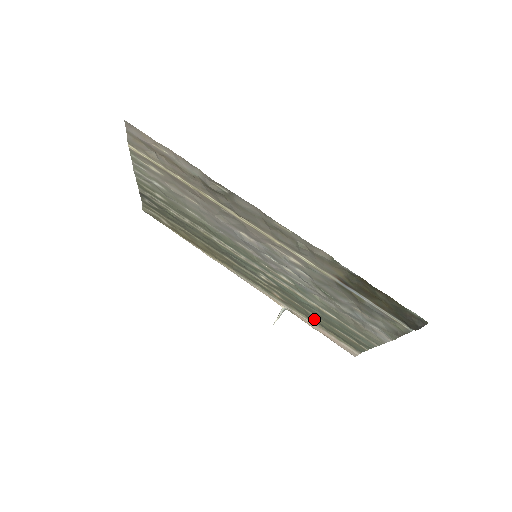
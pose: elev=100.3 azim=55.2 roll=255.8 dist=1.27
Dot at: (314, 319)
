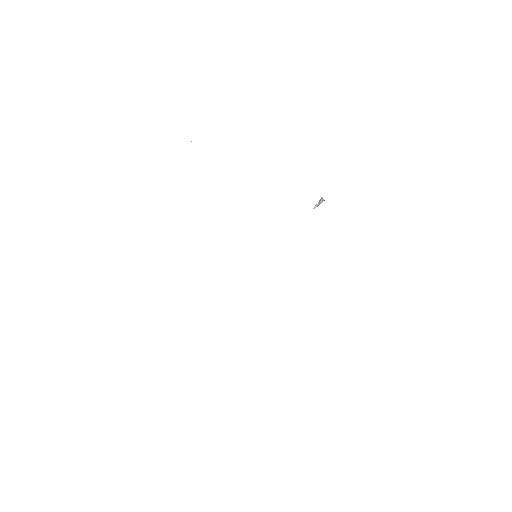
Dot at: occluded
